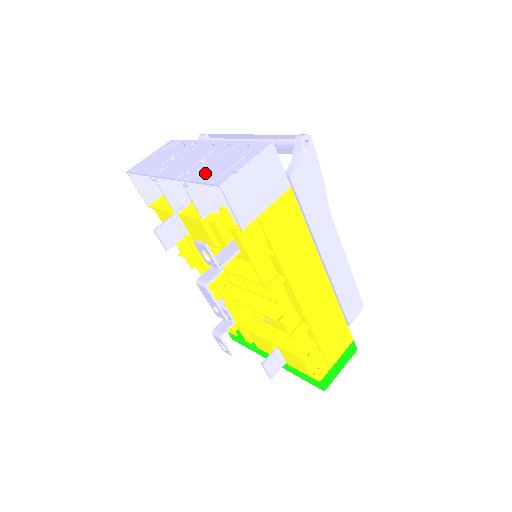
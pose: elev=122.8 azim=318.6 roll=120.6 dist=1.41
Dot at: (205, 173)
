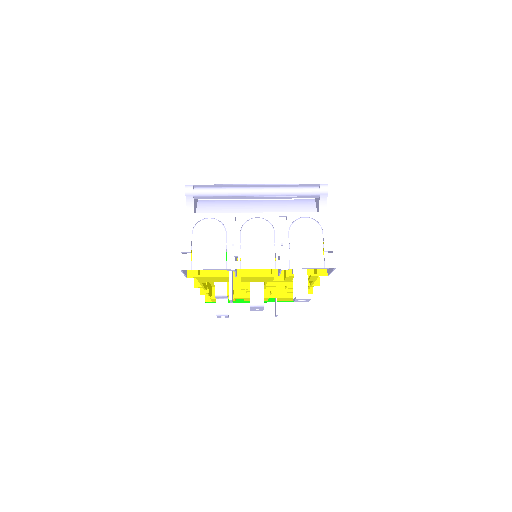
Dot at: (303, 257)
